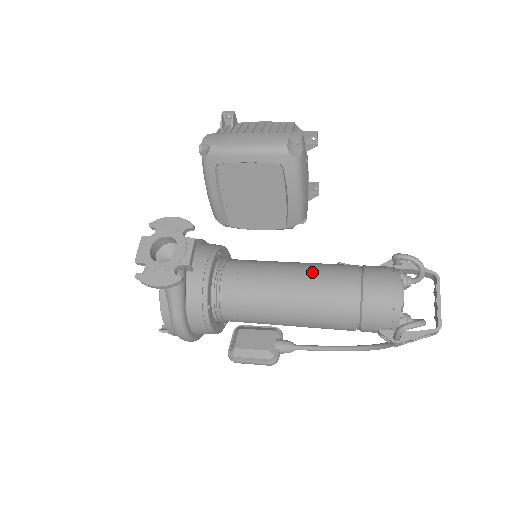
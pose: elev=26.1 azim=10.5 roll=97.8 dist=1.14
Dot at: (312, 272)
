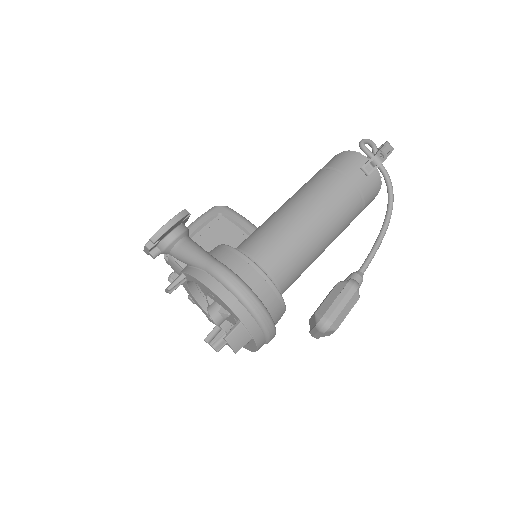
Dot at: occluded
